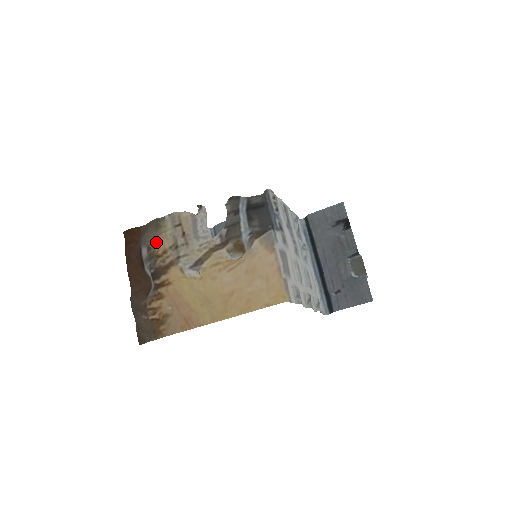
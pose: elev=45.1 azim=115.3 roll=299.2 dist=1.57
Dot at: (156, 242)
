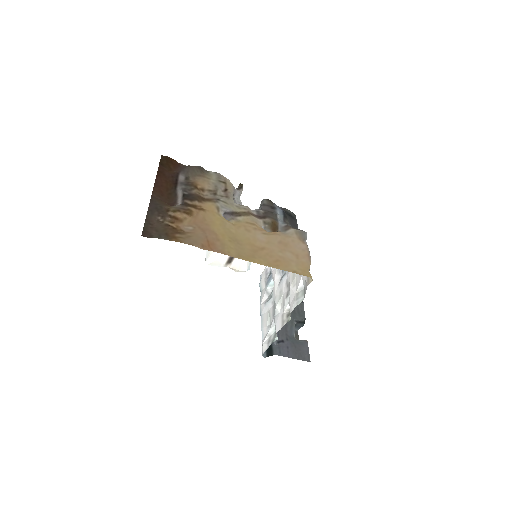
Dot at: (197, 179)
